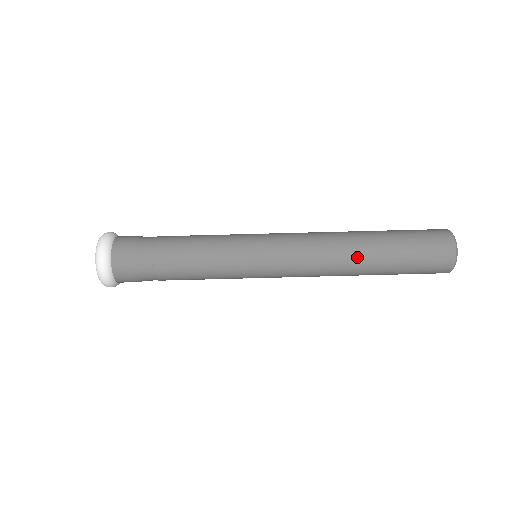
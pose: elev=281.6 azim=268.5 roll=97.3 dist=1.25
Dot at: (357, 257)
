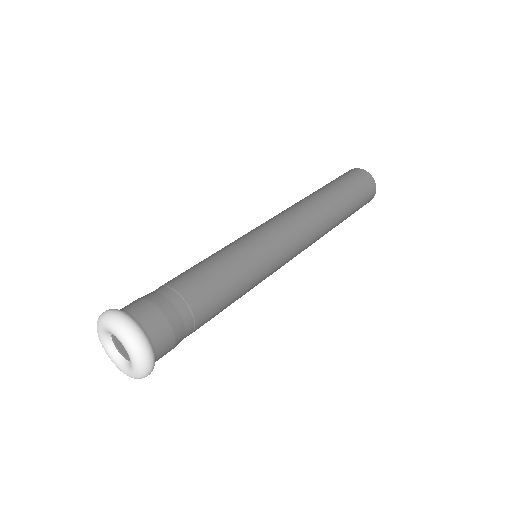
Dot at: (319, 199)
